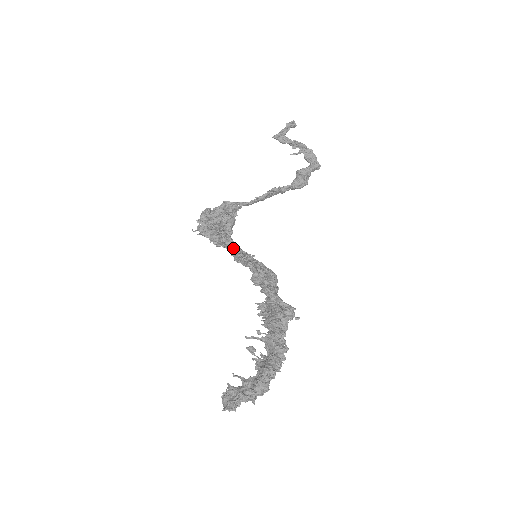
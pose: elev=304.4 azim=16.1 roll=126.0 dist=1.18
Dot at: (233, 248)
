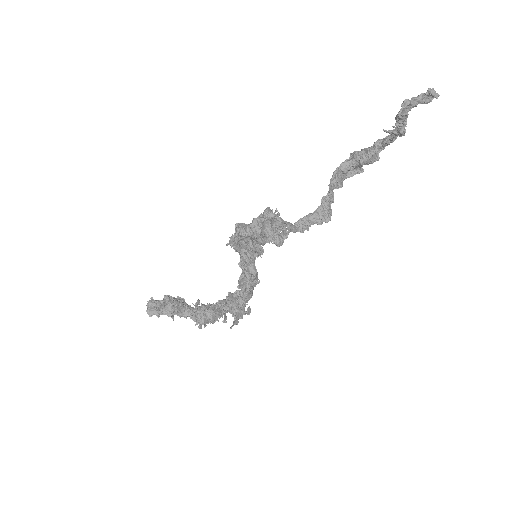
Dot at: occluded
